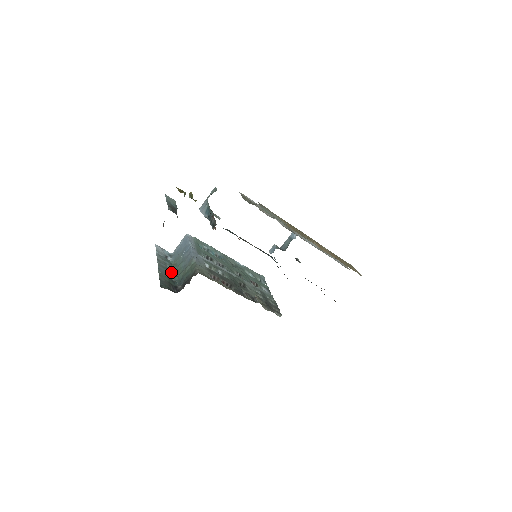
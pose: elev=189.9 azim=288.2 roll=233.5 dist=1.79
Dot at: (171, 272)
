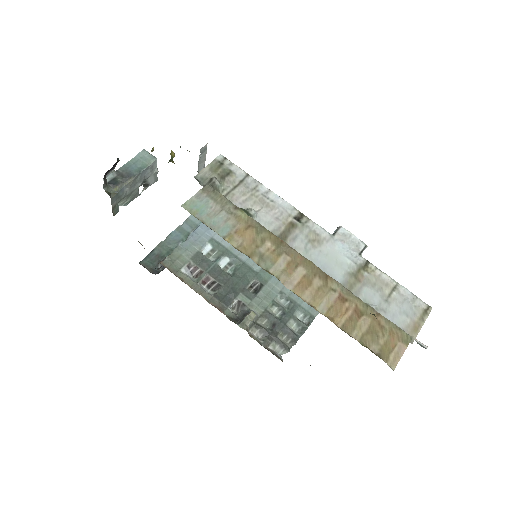
Dot at: occluded
